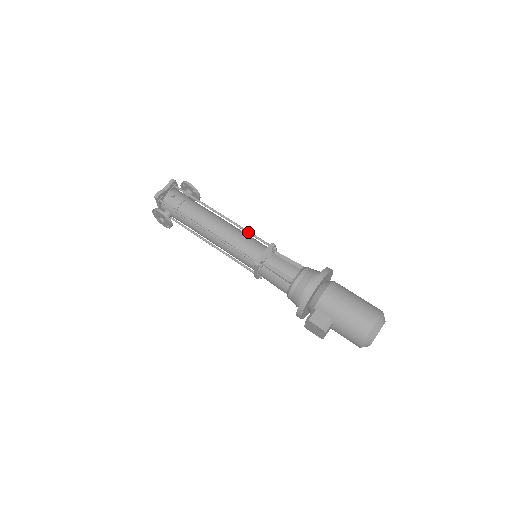
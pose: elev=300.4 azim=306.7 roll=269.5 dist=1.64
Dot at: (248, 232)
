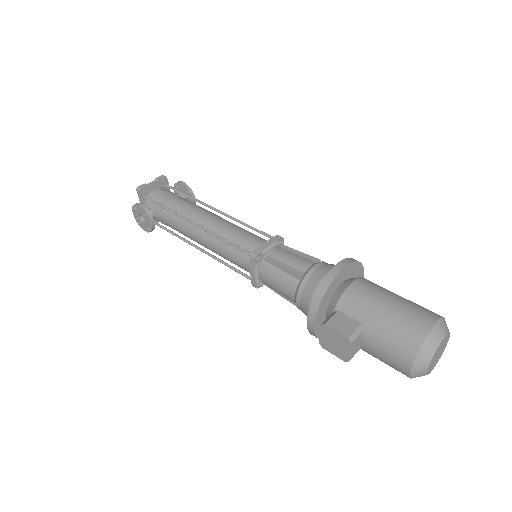
Dot at: (247, 225)
